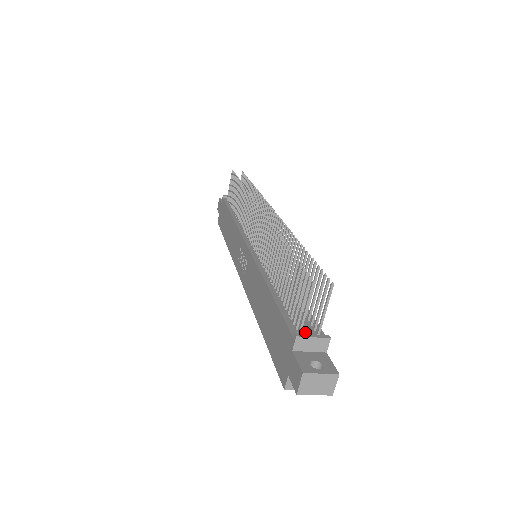
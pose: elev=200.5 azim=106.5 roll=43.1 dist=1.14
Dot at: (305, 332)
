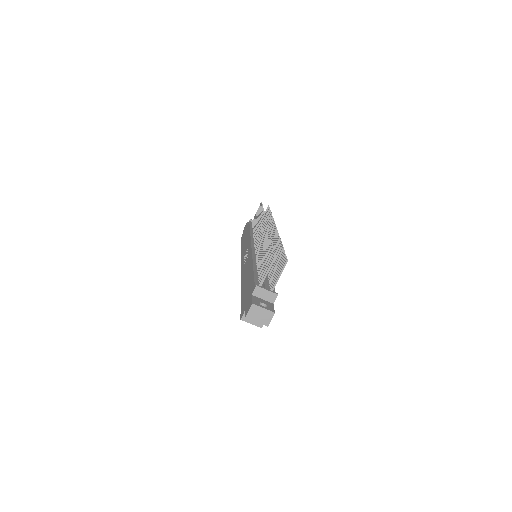
Dot at: occluded
